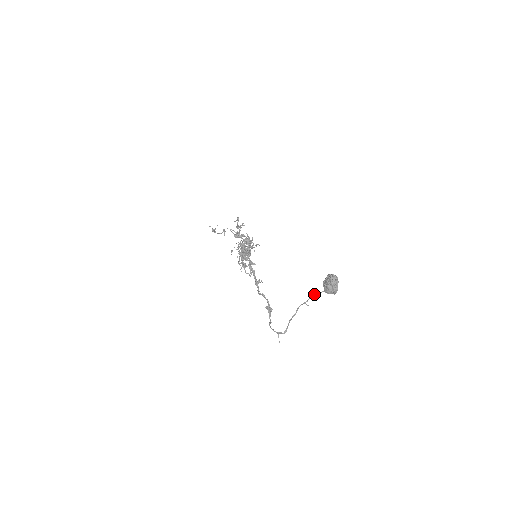
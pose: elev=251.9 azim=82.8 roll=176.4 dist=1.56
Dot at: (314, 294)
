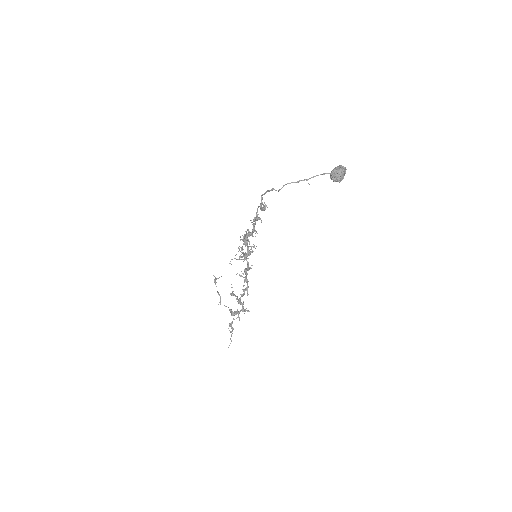
Dot at: (320, 174)
